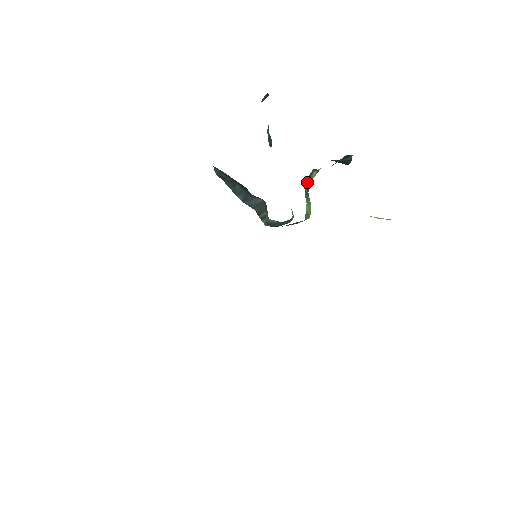
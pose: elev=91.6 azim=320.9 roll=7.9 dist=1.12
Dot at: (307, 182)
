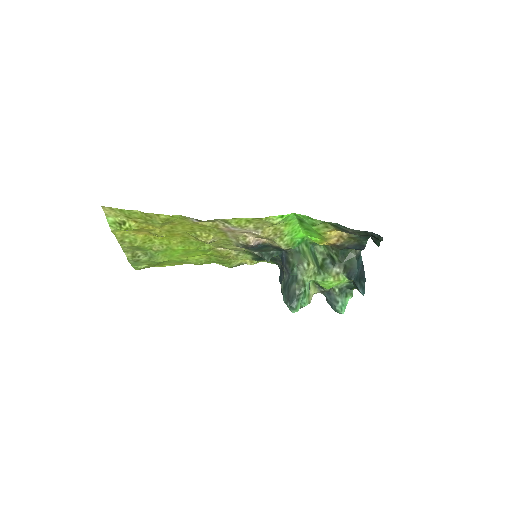
Dot at: (323, 265)
